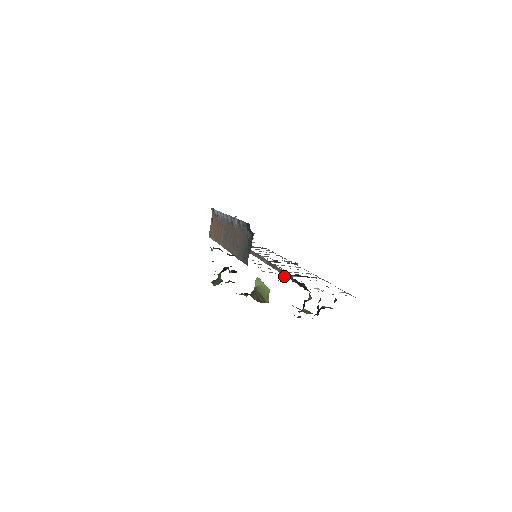
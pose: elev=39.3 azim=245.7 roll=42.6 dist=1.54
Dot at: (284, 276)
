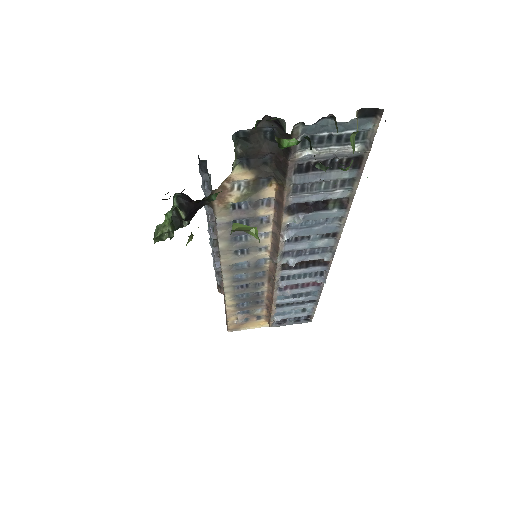
Dot at: (260, 177)
